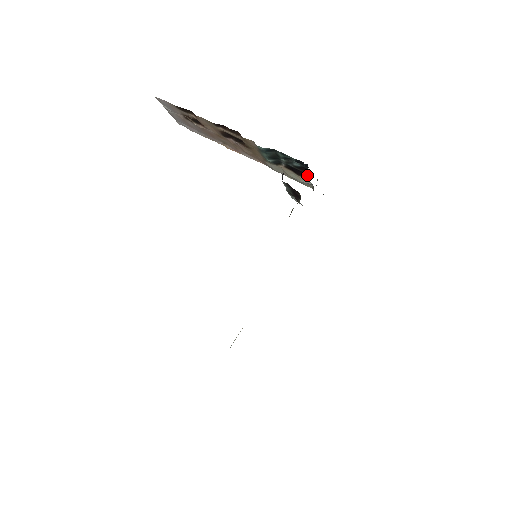
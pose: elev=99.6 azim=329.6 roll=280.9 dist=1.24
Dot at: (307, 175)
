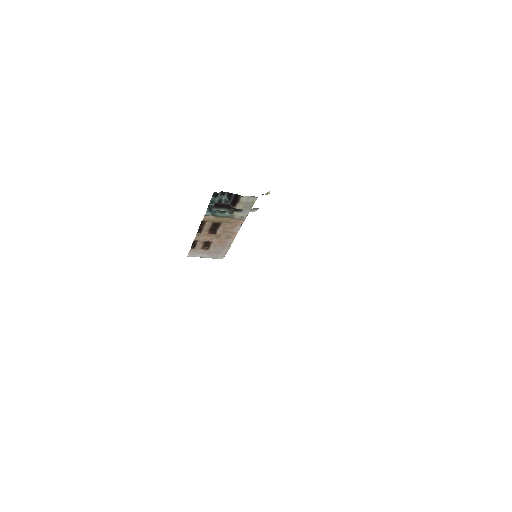
Dot at: (237, 196)
